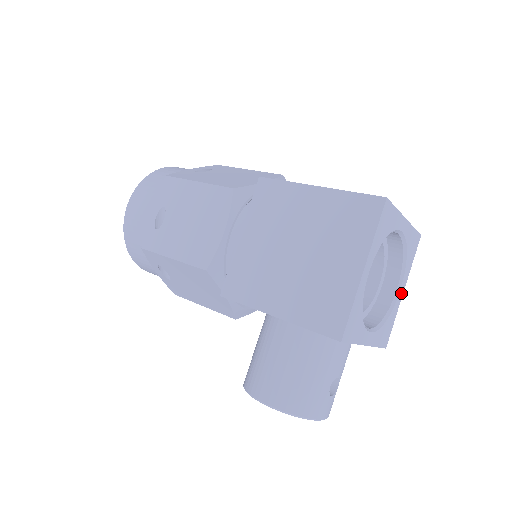
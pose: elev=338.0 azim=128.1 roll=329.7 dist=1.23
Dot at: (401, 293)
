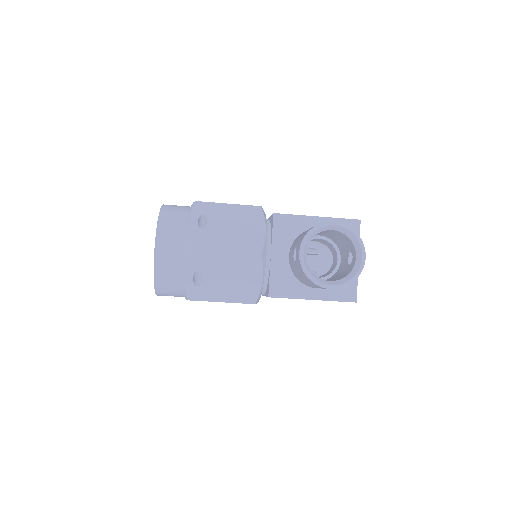
Dot at: occluded
